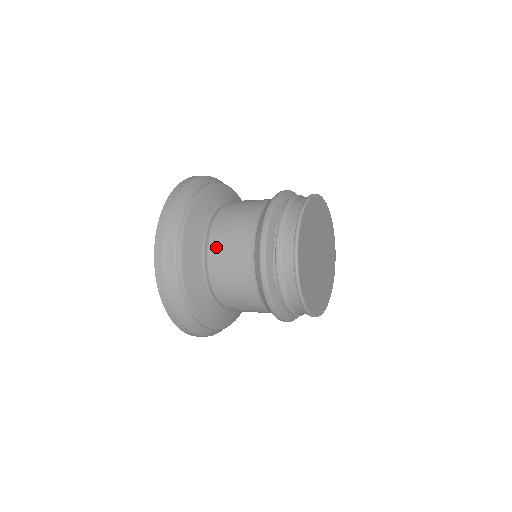
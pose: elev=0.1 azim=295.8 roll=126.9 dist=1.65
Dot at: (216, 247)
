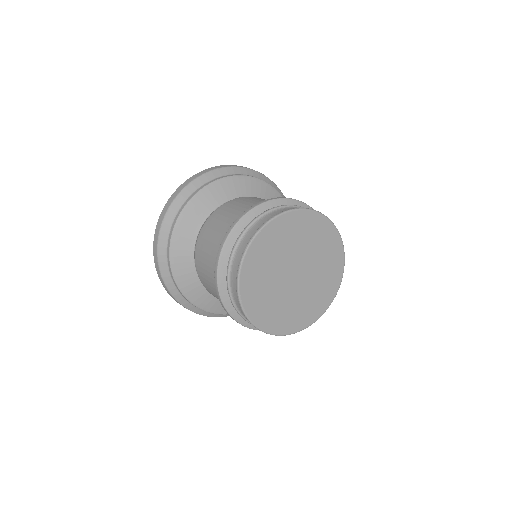
Dot at: (198, 258)
